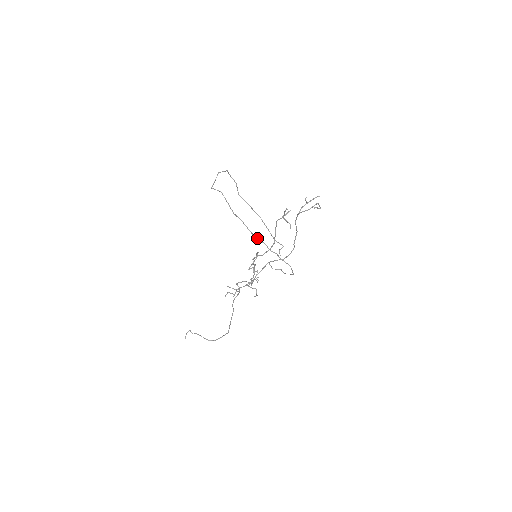
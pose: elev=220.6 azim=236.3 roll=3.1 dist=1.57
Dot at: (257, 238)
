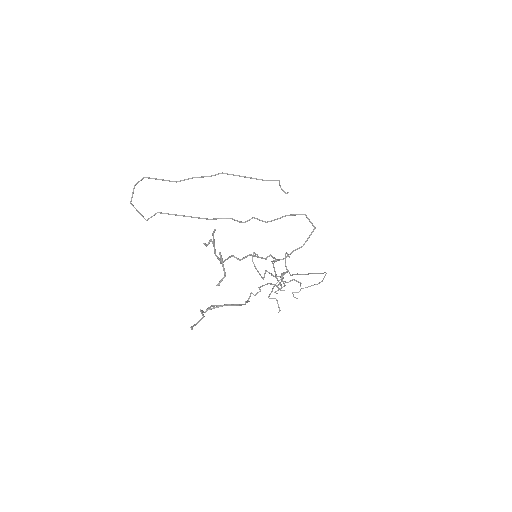
Dot at: (240, 222)
